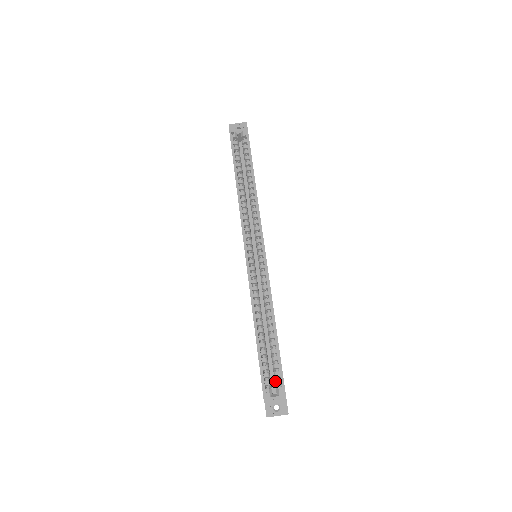
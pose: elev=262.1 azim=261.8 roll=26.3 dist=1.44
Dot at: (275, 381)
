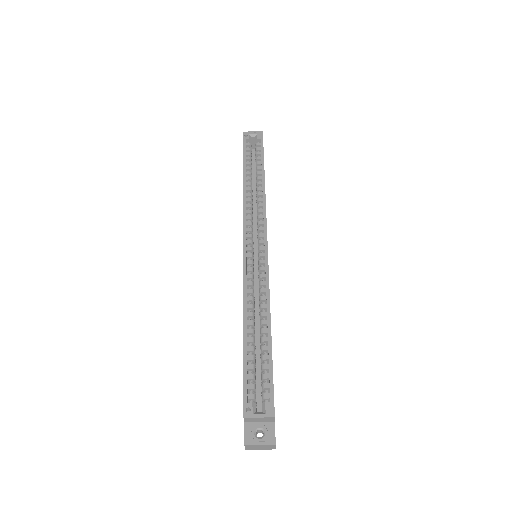
Dot at: (262, 395)
